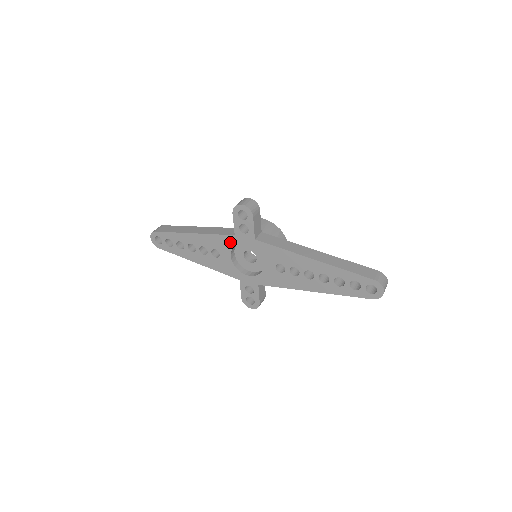
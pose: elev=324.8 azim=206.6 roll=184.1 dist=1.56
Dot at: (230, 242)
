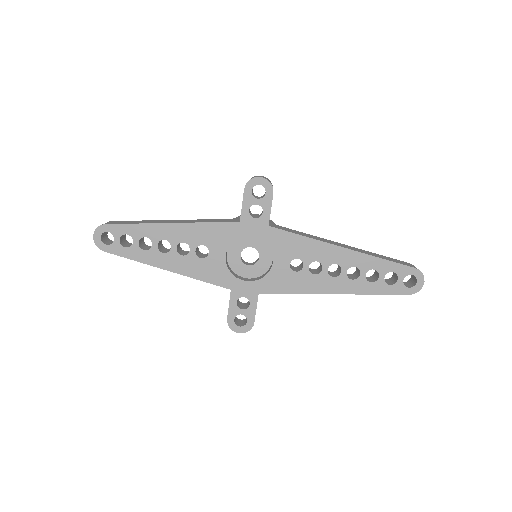
Dot at: (230, 232)
